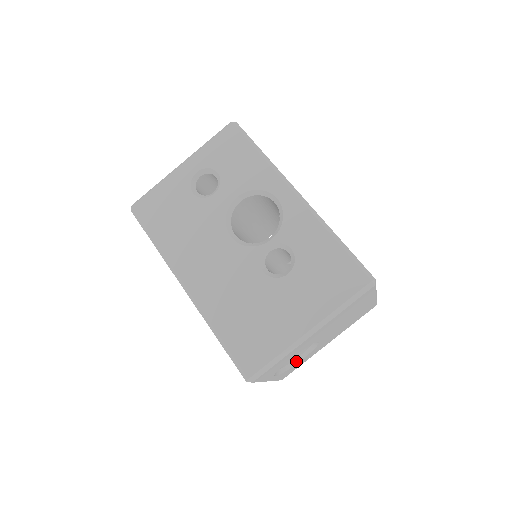
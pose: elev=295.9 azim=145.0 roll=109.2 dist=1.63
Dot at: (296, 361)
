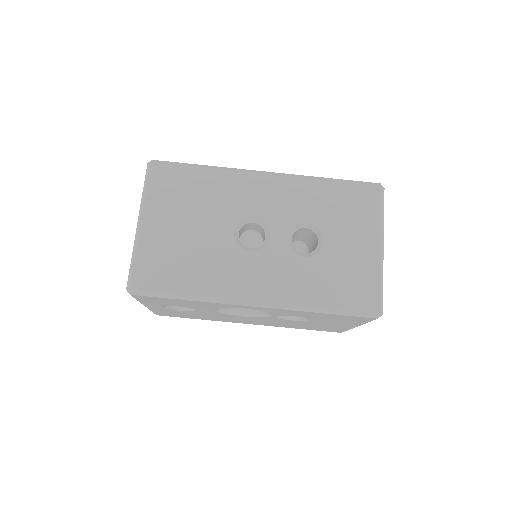
Dot at: occluded
